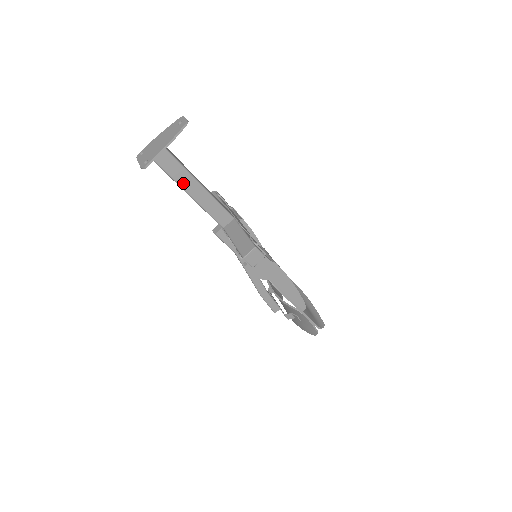
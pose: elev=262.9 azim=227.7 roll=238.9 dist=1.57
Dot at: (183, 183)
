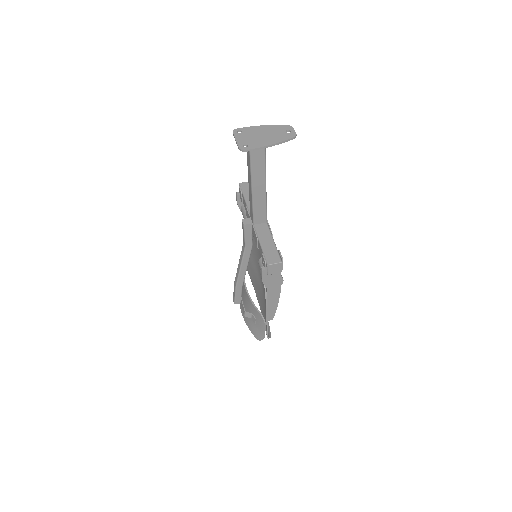
Dot at: (255, 176)
